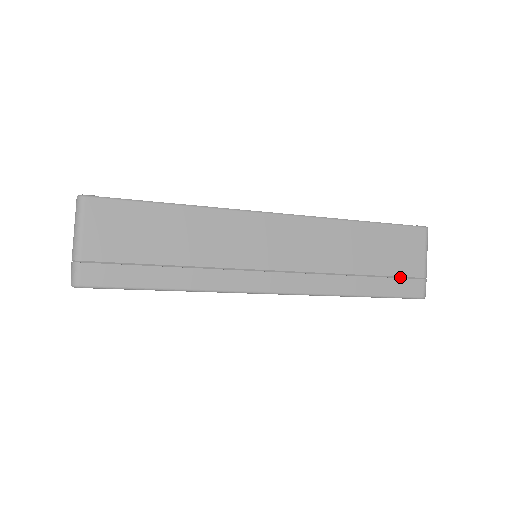
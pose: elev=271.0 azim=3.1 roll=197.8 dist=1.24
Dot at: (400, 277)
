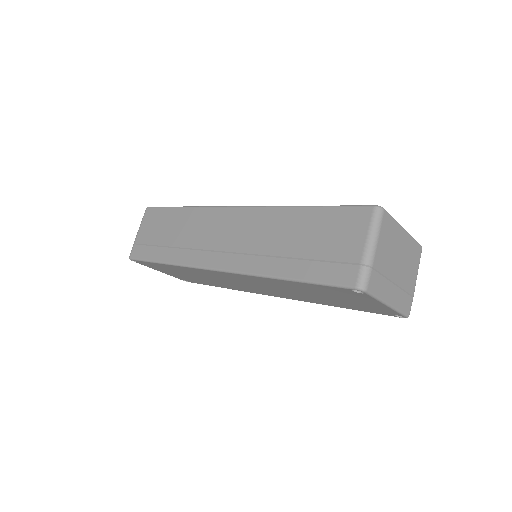
Dot at: (331, 262)
